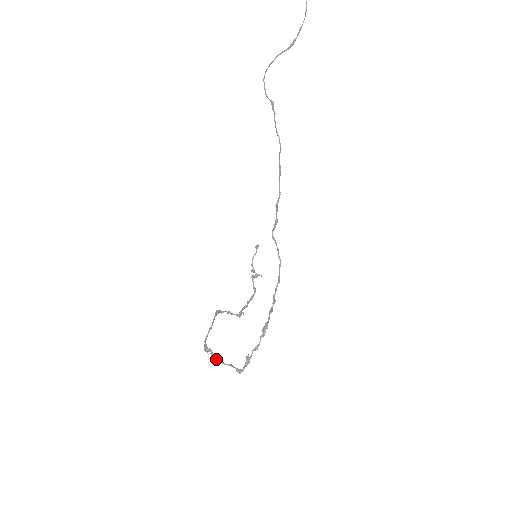
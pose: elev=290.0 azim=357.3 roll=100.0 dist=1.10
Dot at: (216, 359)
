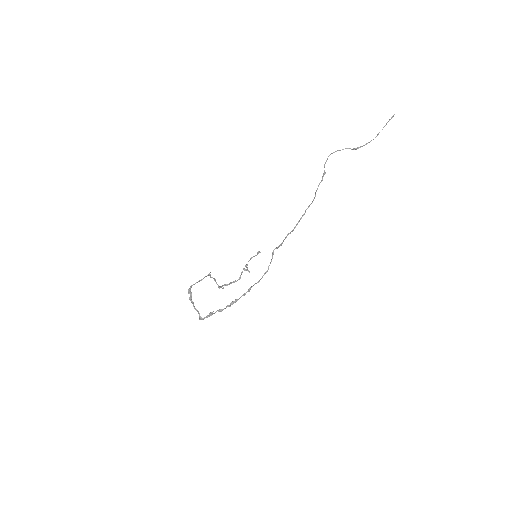
Dot at: (191, 301)
